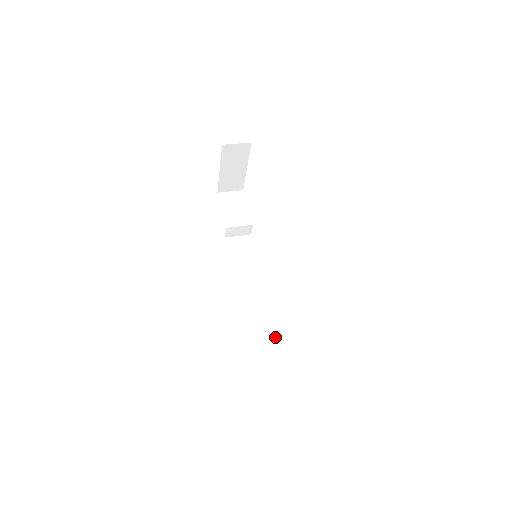
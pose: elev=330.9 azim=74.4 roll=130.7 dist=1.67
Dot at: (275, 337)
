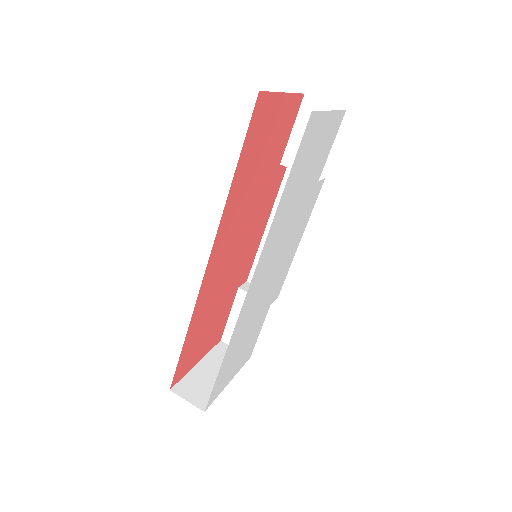
Dot at: occluded
